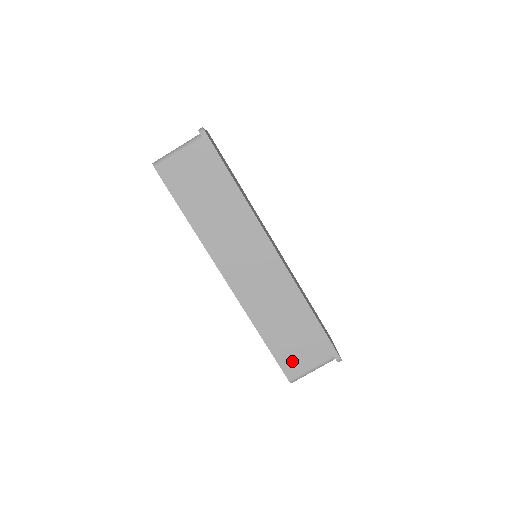
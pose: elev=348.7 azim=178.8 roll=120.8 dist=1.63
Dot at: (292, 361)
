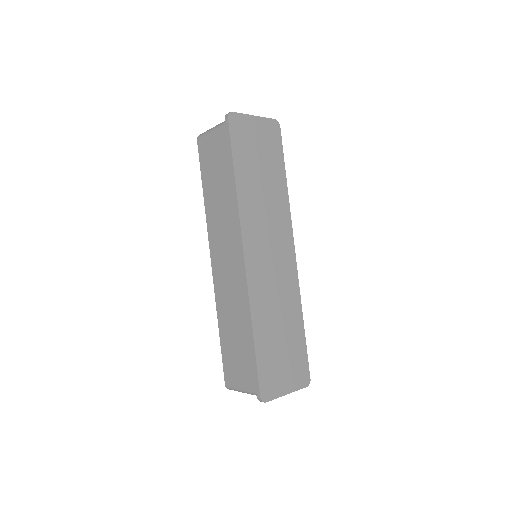
Dot at: (231, 369)
